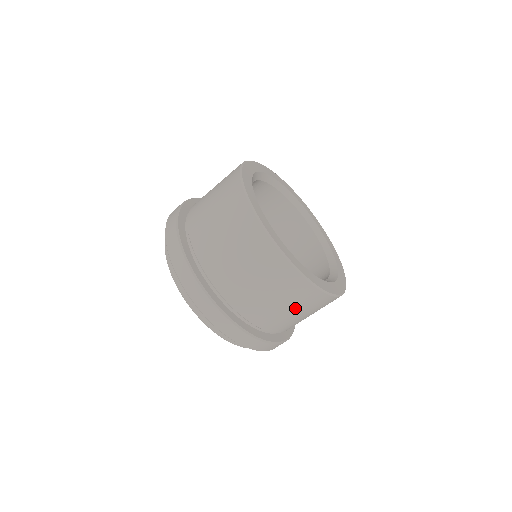
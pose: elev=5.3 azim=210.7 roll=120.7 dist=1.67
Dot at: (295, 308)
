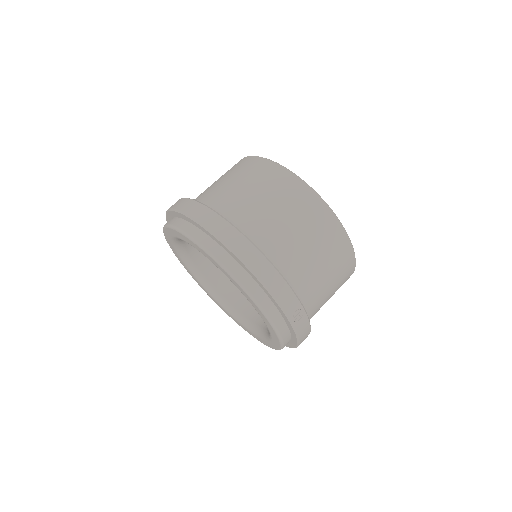
Dot at: (316, 243)
